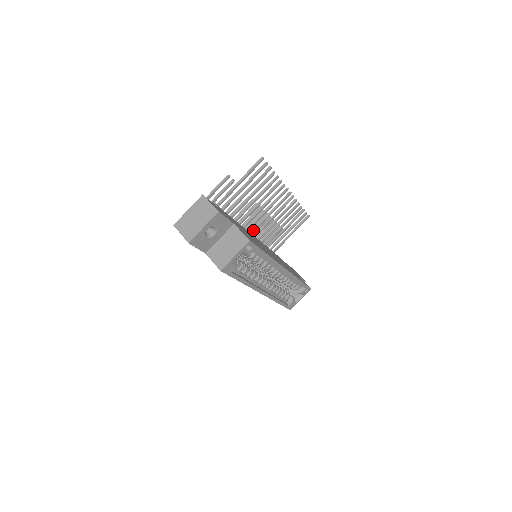
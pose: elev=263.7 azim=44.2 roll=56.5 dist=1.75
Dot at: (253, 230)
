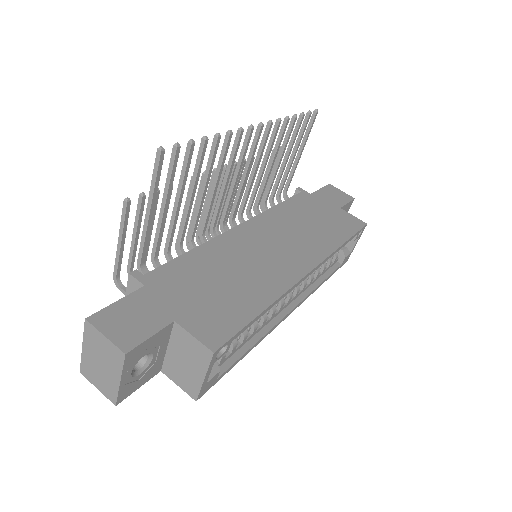
Dot at: (233, 210)
